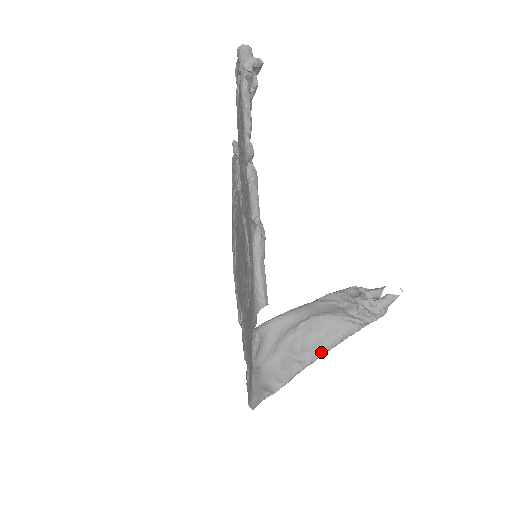
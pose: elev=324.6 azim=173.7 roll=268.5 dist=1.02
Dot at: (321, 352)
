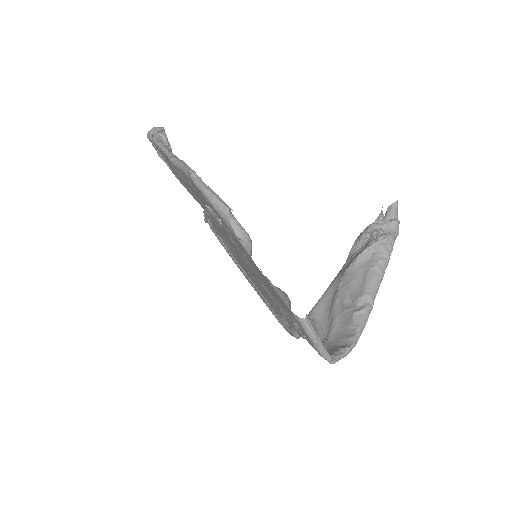
Dot at: (370, 290)
